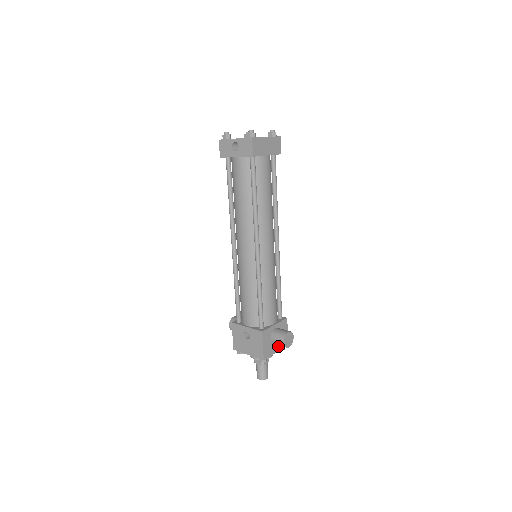
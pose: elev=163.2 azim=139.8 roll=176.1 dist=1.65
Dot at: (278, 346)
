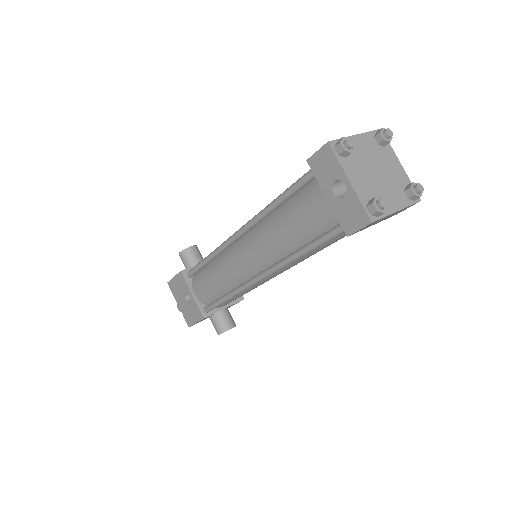
Dot at: occluded
